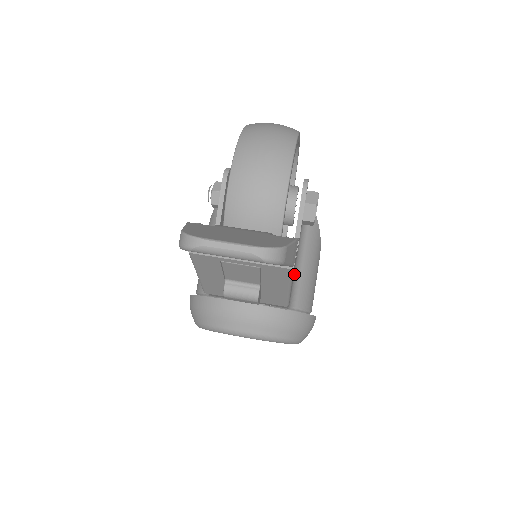
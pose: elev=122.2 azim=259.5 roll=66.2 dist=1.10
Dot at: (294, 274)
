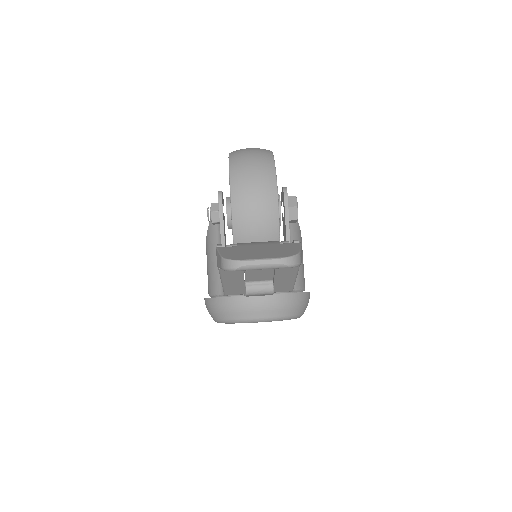
Dot at: occluded
